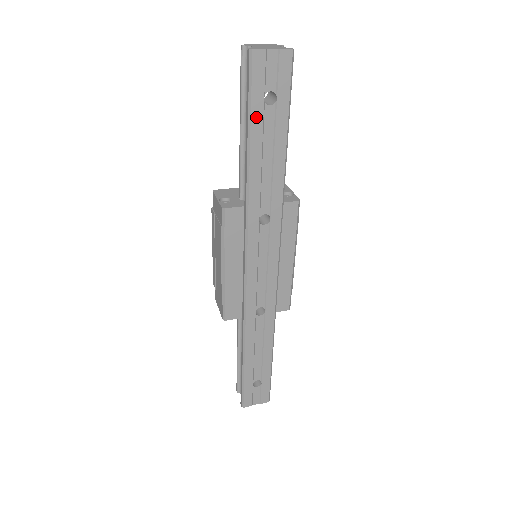
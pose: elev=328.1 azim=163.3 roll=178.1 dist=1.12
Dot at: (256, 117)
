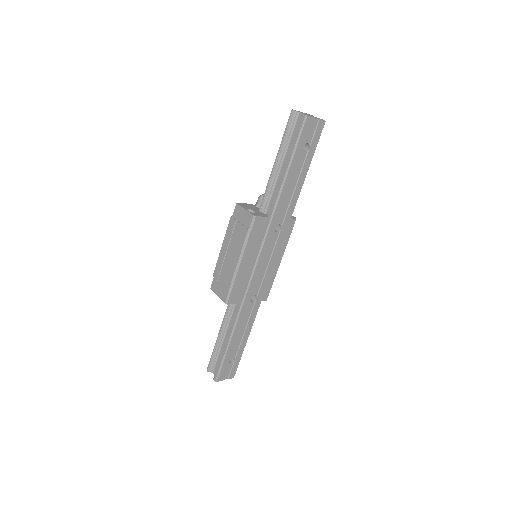
Dot at: (296, 158)
